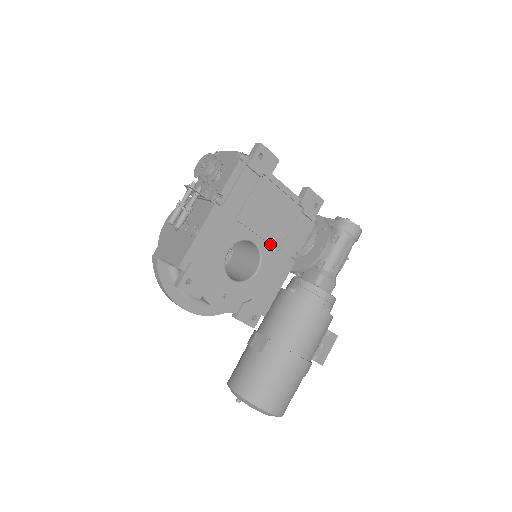
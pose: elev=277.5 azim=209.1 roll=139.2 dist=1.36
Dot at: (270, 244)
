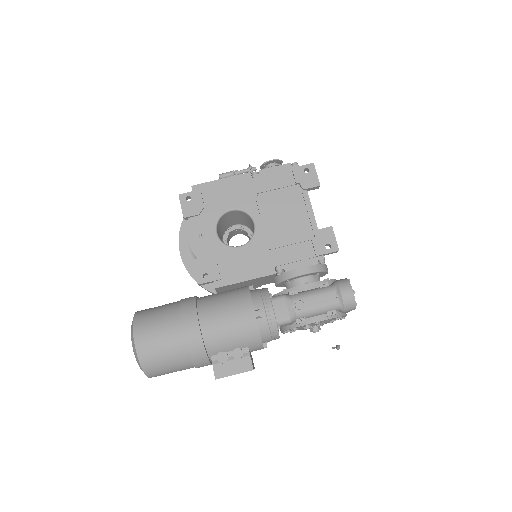
Dot at: (266, 238)
